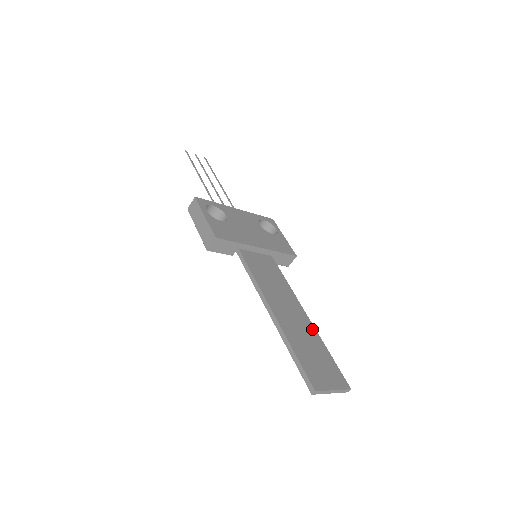
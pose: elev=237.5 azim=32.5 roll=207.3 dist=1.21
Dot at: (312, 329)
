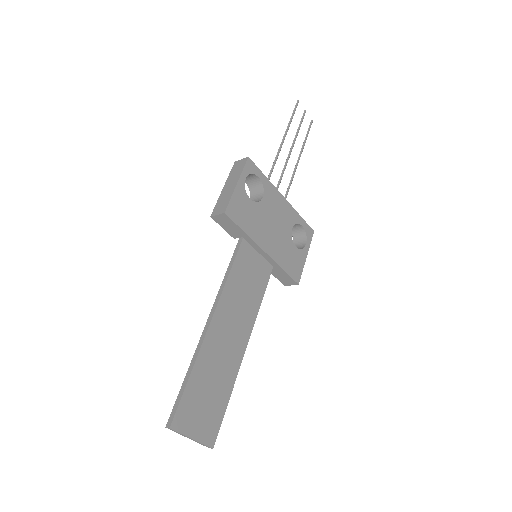
Dot at: (236, 365)
